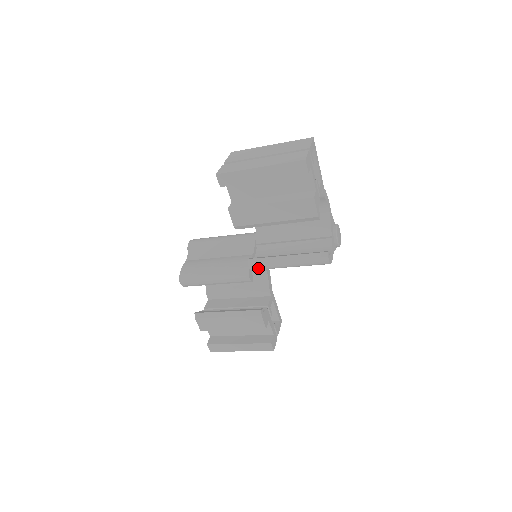
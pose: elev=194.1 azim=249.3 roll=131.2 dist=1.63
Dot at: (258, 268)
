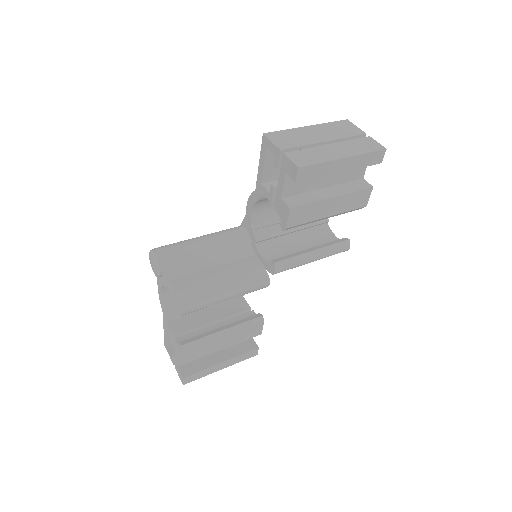
Dot at: (284, 270)
